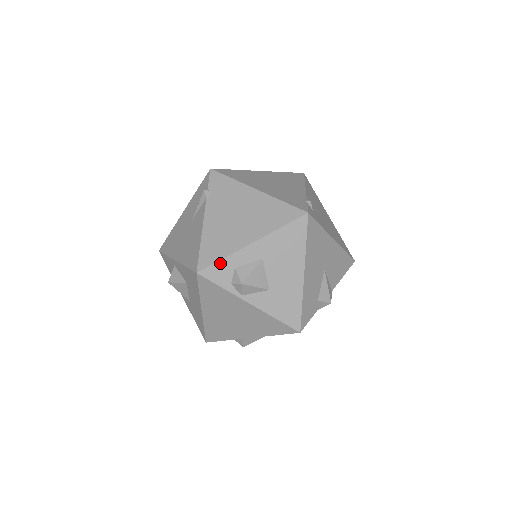
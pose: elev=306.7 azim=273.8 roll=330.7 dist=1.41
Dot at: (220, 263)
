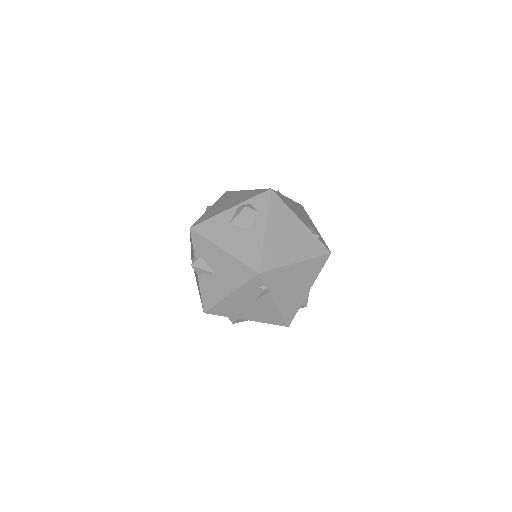
Dot at: occluded
